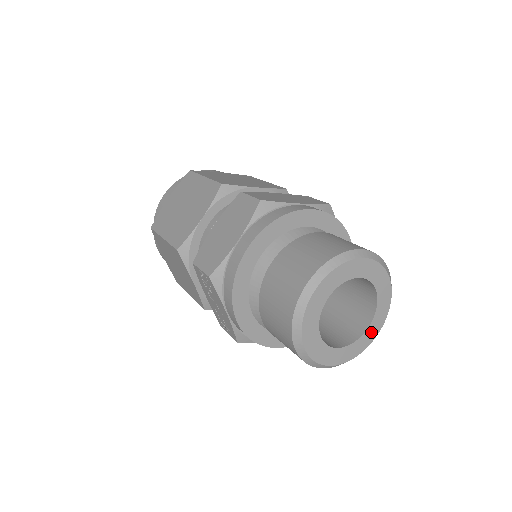
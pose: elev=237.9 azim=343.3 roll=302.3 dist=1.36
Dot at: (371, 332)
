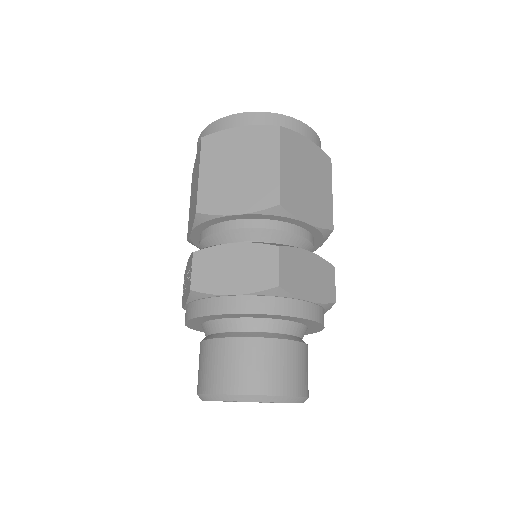
Dot at: (261, 402)
